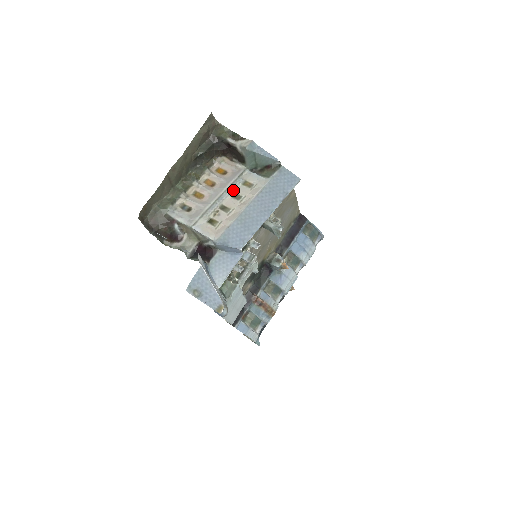
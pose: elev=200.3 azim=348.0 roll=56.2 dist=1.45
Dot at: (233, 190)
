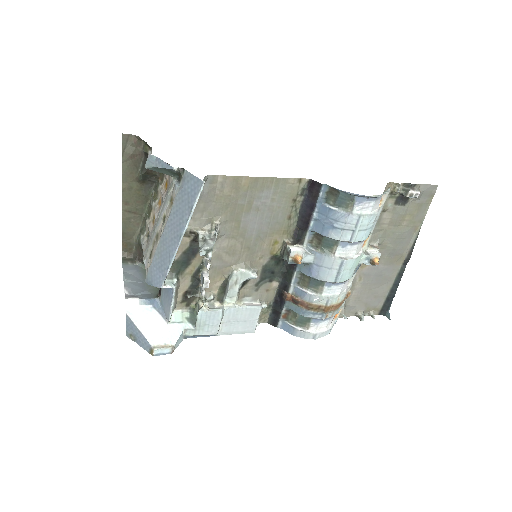
Dot at: (164, 212)
